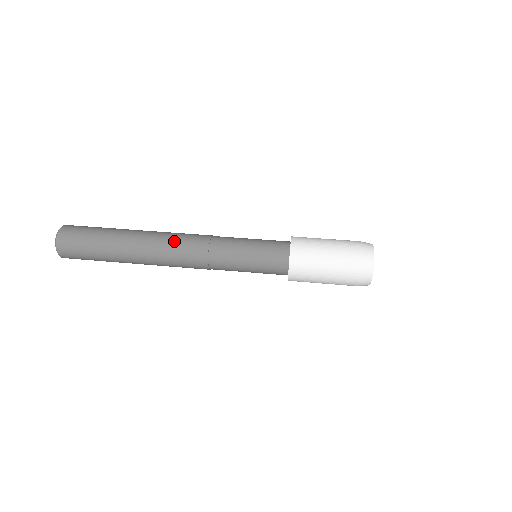
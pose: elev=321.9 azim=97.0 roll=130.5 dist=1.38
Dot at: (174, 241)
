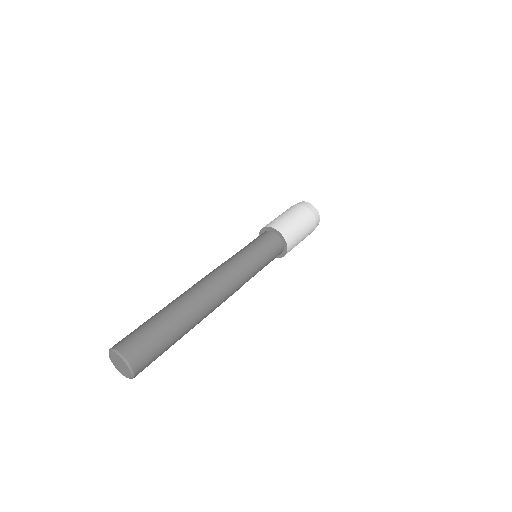
Dot at: (220, 291)
